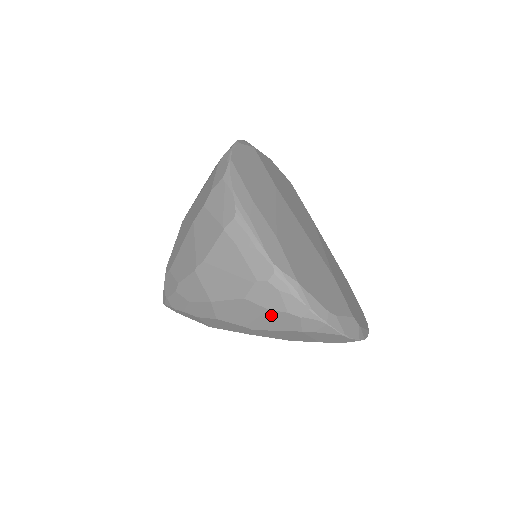
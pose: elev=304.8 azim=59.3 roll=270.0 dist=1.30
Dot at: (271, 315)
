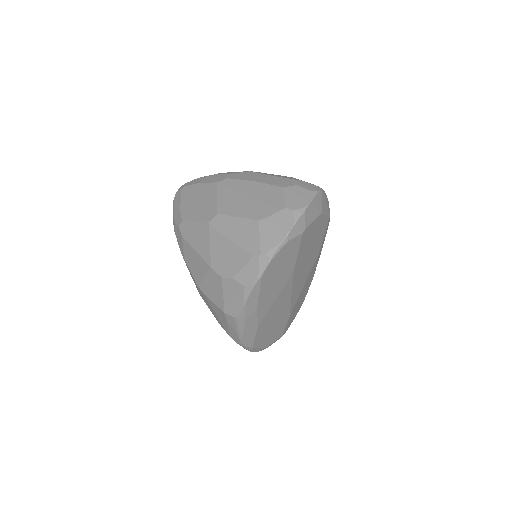
Dot at: occluded
